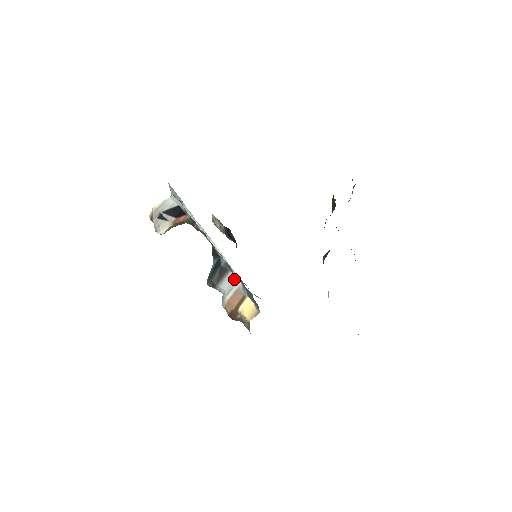
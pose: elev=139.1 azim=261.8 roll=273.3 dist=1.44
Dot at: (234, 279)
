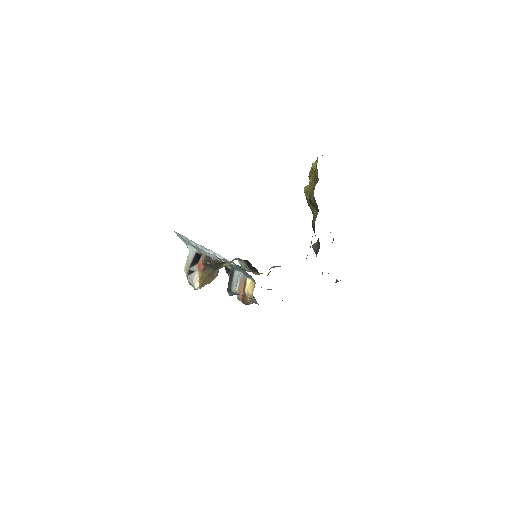
Dot at: (238, 274)
